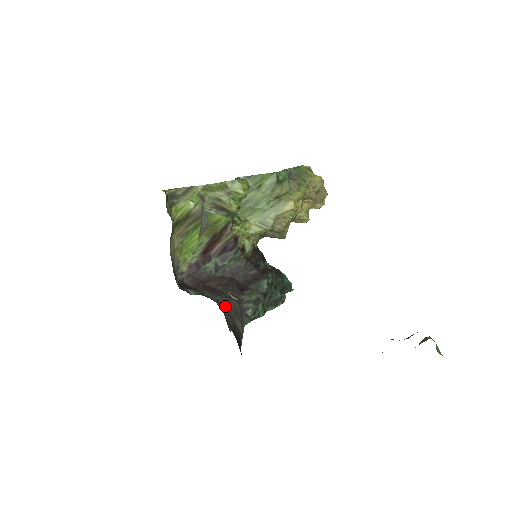
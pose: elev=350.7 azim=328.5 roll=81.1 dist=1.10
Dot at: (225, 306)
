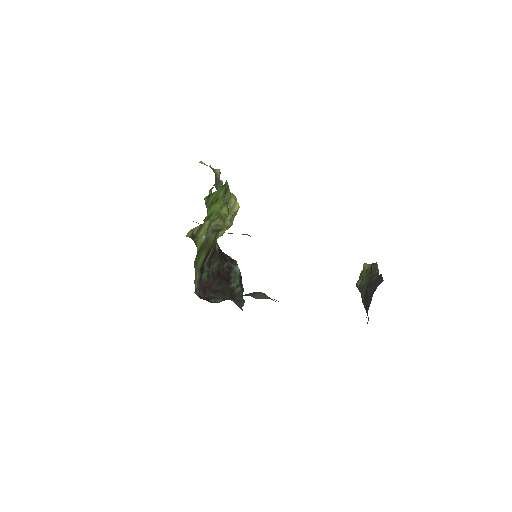
Dot at: occluded
